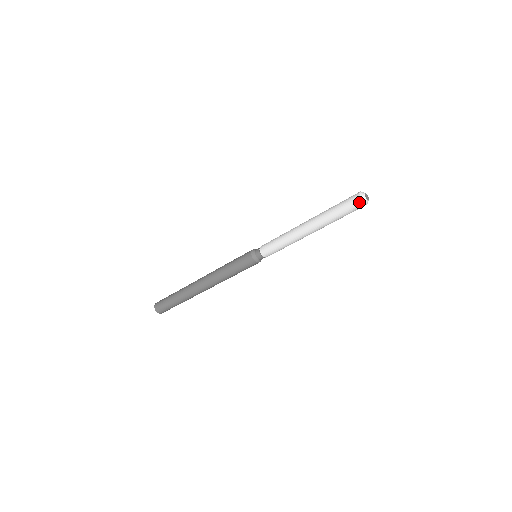
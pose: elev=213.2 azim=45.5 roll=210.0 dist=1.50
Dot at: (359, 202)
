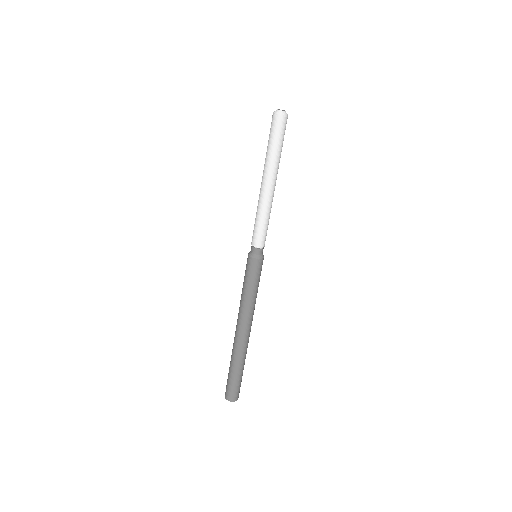
Dot at: (274, 117)
